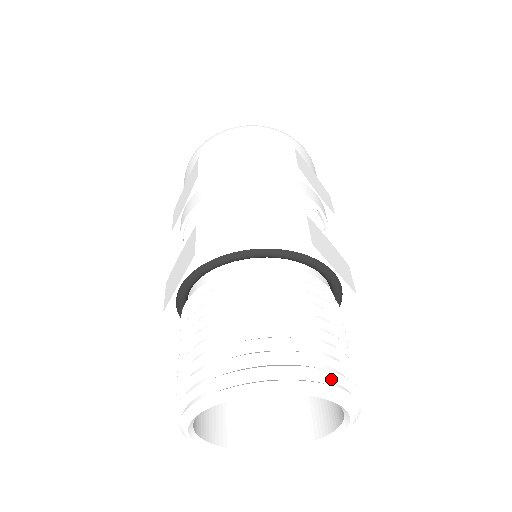
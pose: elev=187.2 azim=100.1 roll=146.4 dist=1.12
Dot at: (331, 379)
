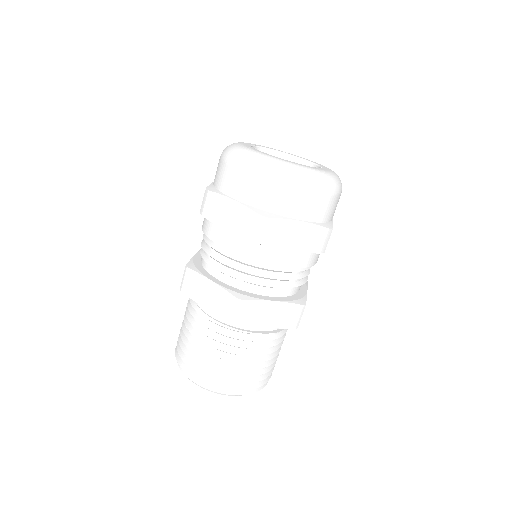
Dot at: (265, 380)
